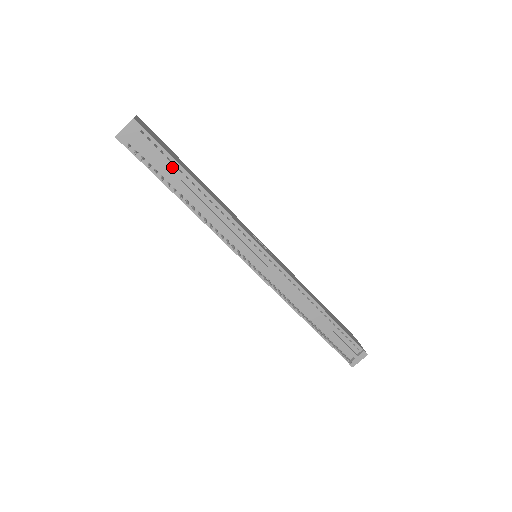
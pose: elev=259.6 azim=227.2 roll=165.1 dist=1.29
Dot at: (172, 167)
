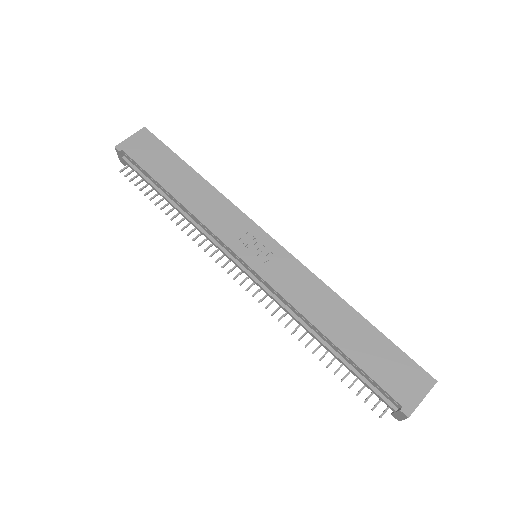
Dot at: (152, 180)
